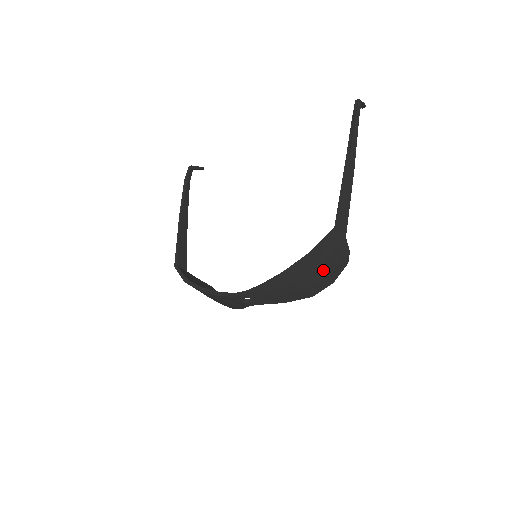
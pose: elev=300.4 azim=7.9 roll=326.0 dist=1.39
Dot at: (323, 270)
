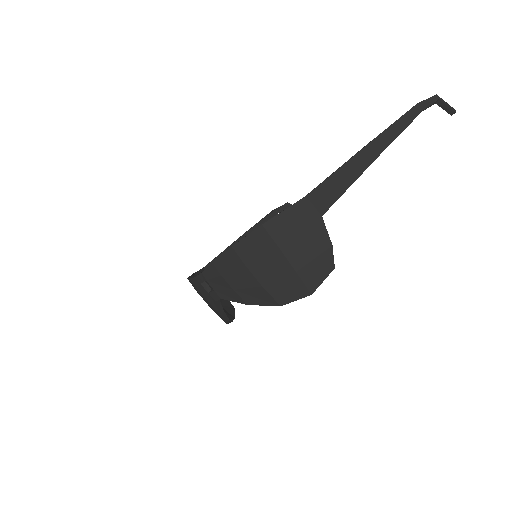
Dot at: (287, 259)
